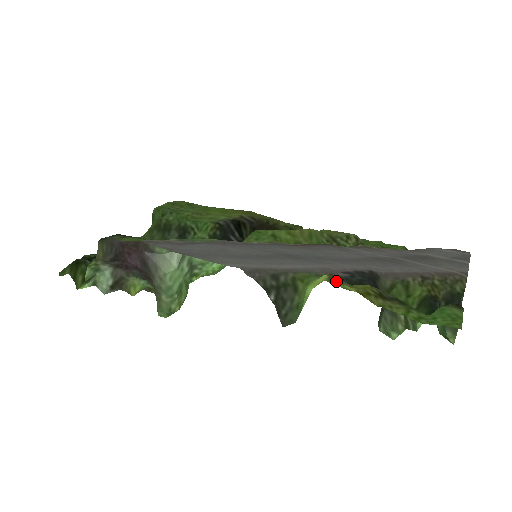
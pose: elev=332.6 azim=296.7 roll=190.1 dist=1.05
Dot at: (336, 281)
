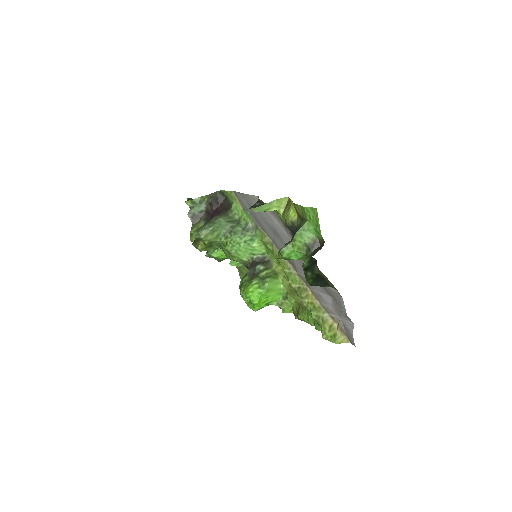
Dot at: (287, 209)
